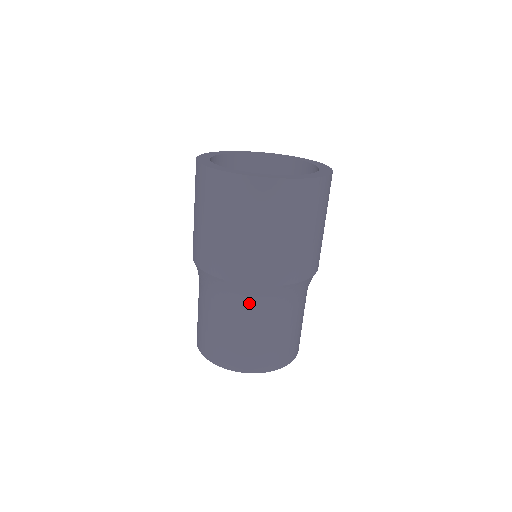
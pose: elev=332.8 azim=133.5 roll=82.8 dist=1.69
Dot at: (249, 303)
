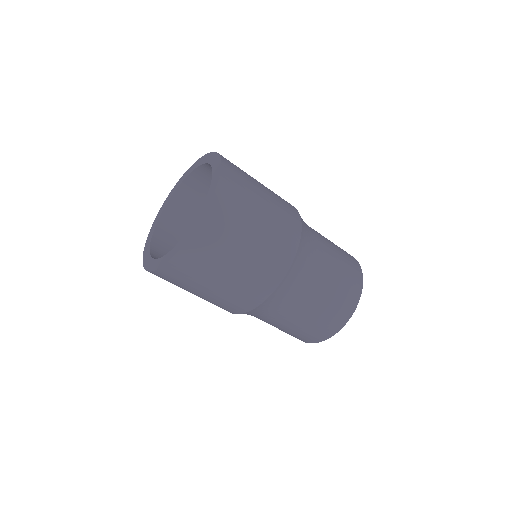
Dot at: occluded
